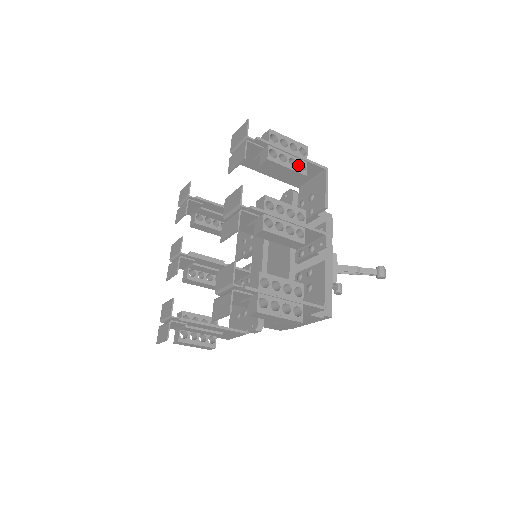
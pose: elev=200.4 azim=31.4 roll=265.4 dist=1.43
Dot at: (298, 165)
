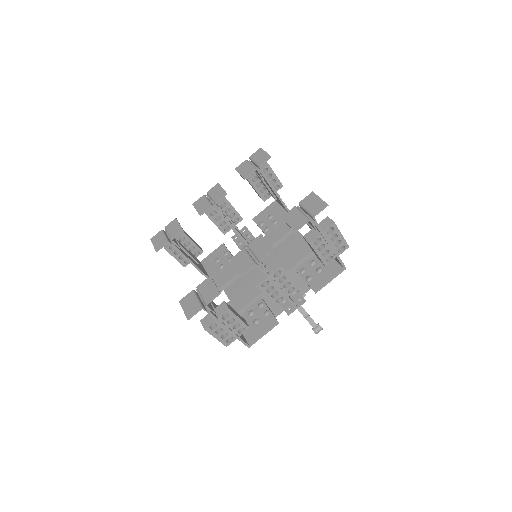
Dot at: occluded
